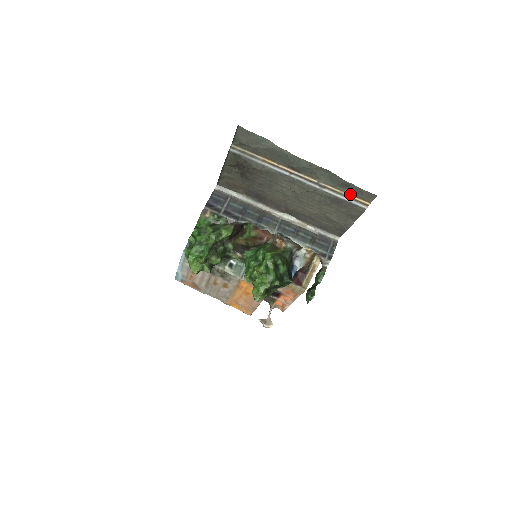
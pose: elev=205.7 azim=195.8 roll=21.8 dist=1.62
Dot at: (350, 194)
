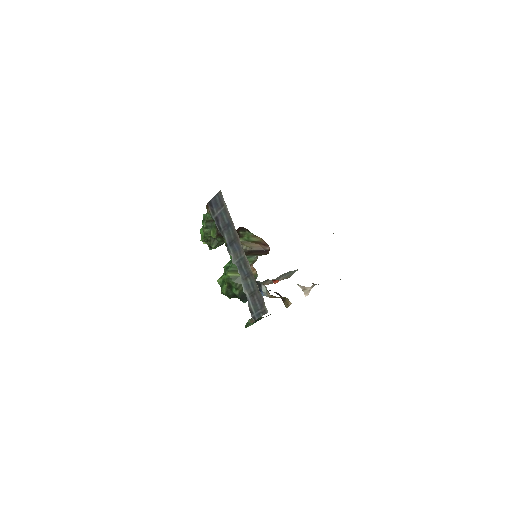
Dot at: occluded
